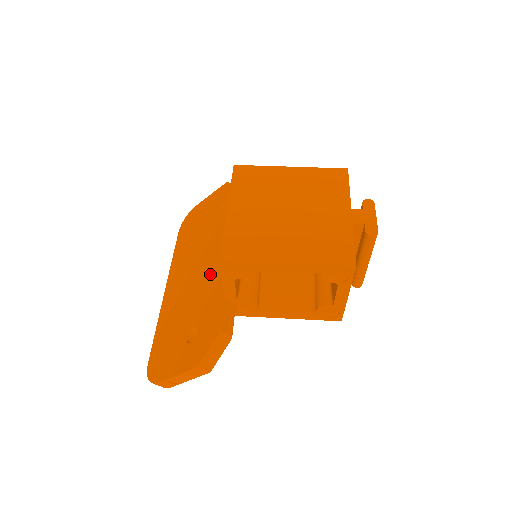
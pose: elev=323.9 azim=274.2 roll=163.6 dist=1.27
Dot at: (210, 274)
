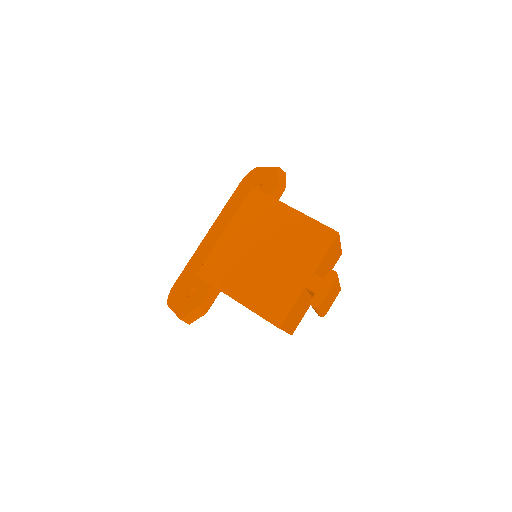
Dot at: occluded
